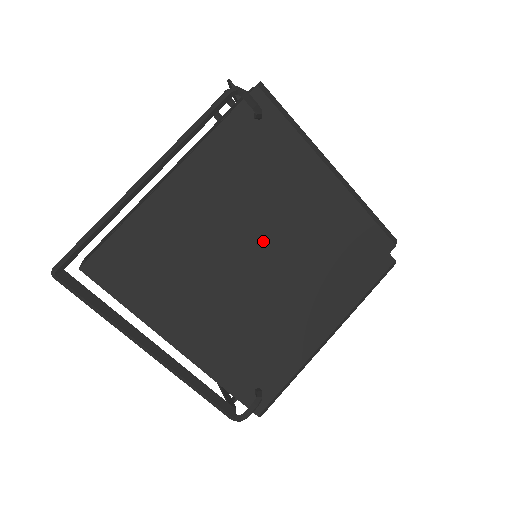
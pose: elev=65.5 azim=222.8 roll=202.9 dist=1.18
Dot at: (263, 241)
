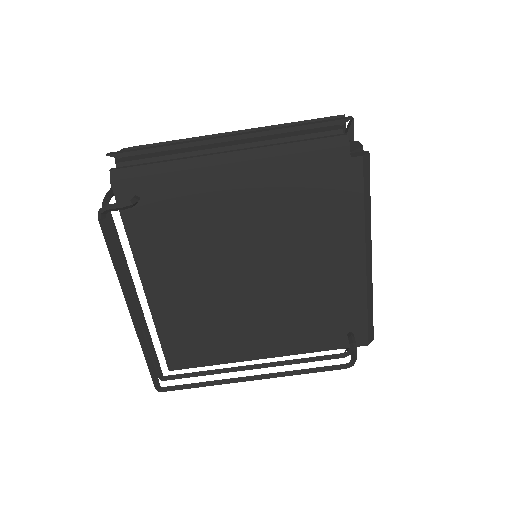
Dot at: (242, 259)
